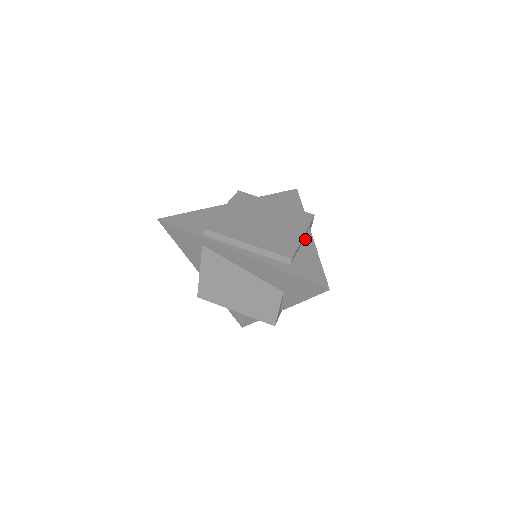
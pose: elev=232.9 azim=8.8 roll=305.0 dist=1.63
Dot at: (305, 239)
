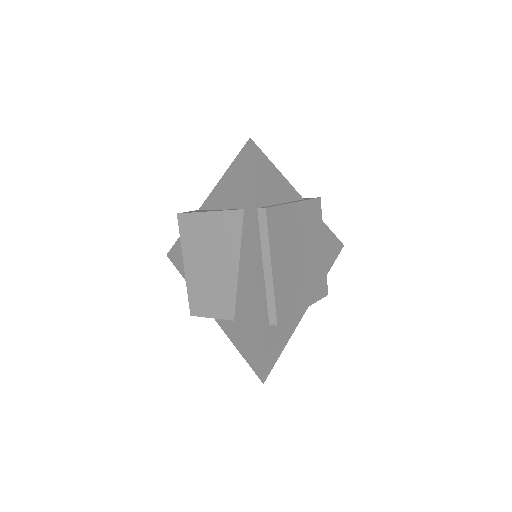
Dot at: occluded
